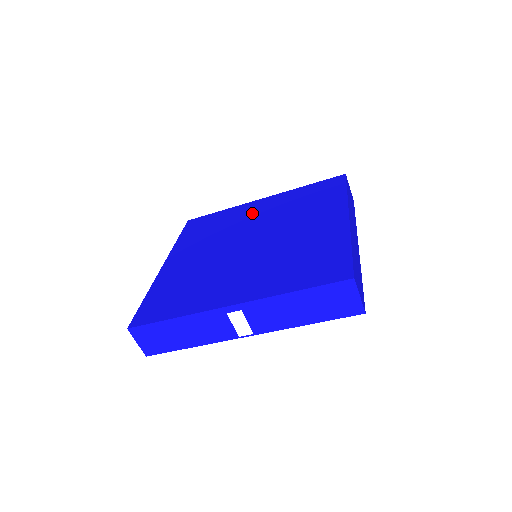
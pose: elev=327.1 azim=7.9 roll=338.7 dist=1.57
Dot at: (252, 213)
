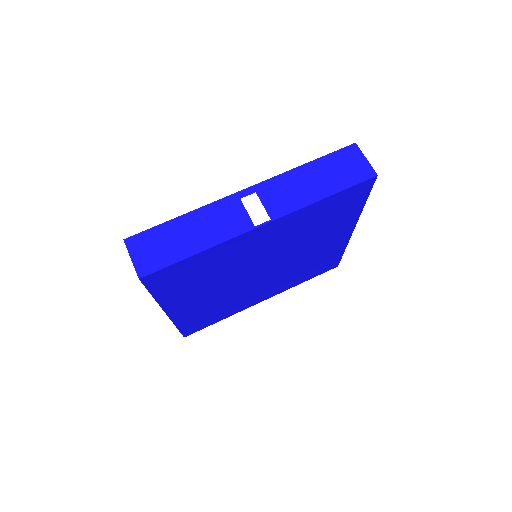
Dot at: occluded
